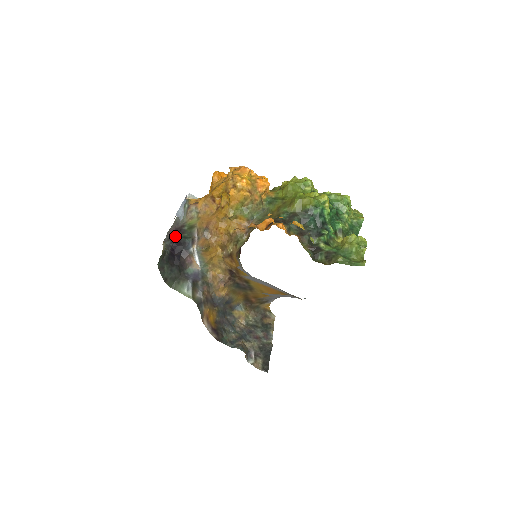
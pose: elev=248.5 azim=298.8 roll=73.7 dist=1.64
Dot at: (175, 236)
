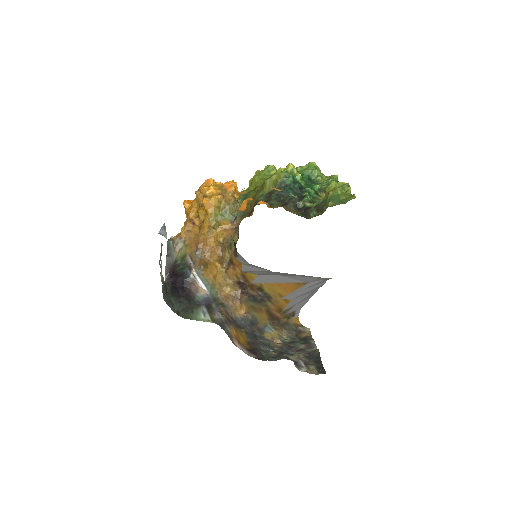
Dot at: (172, 273)
